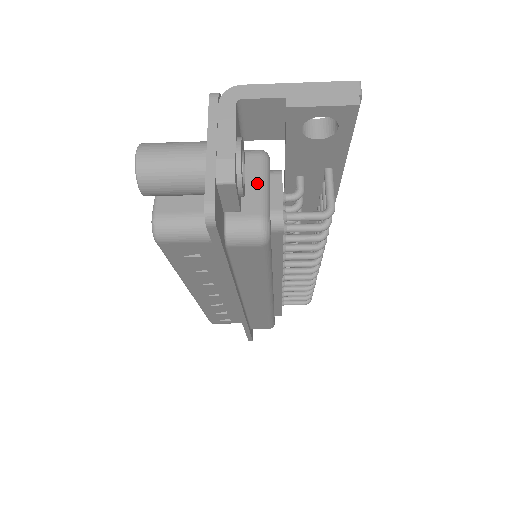
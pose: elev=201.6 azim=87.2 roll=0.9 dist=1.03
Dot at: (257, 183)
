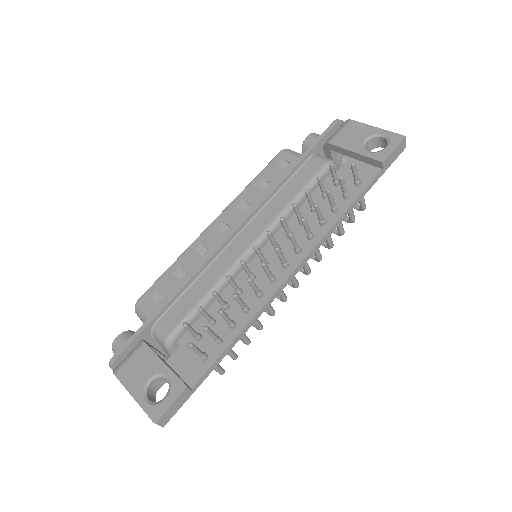
Dot at: occluded
